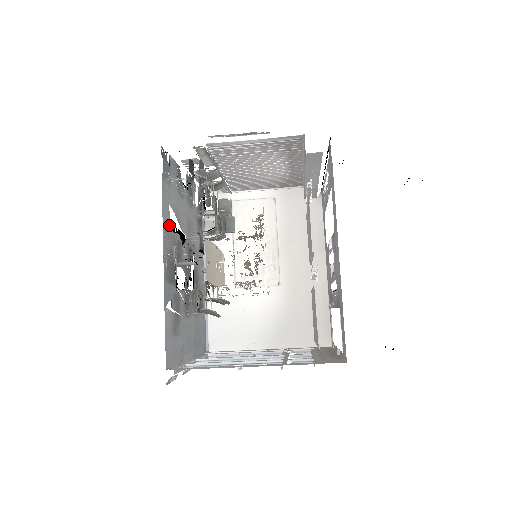
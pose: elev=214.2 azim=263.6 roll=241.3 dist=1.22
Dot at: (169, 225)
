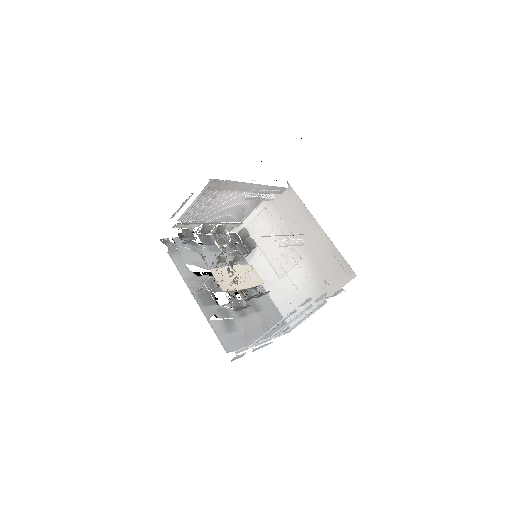
Dot at: (191, 275)
